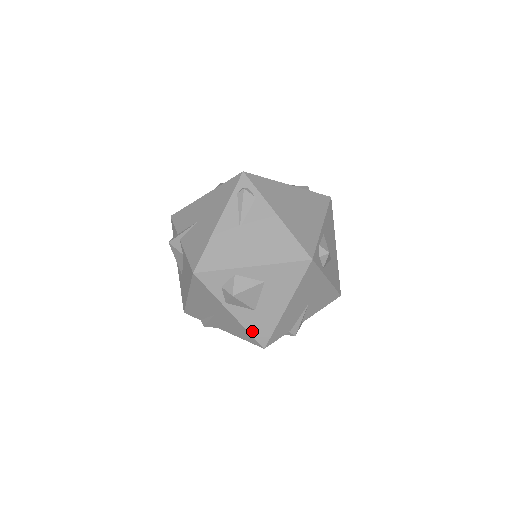
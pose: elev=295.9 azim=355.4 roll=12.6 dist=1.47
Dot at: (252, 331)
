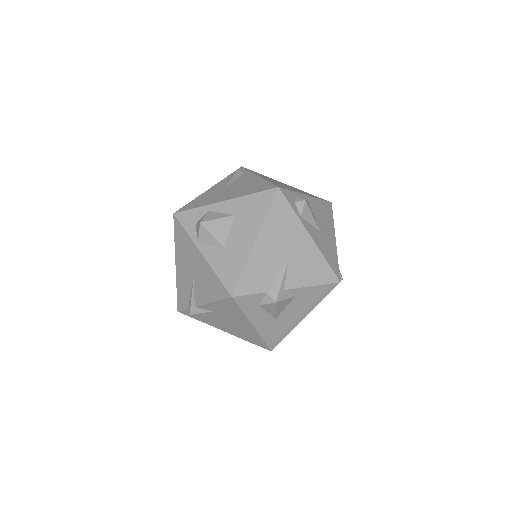
Dot at: (220, 274)
